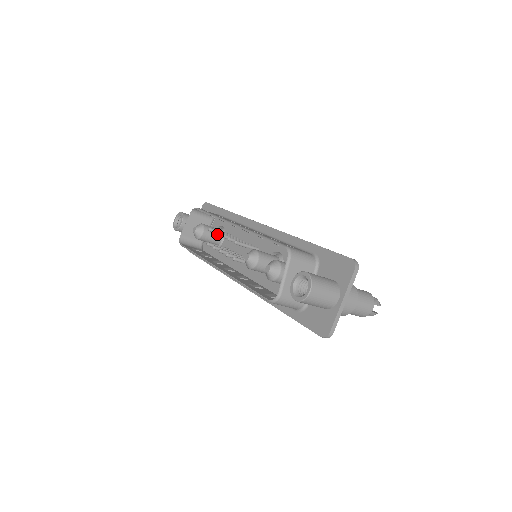
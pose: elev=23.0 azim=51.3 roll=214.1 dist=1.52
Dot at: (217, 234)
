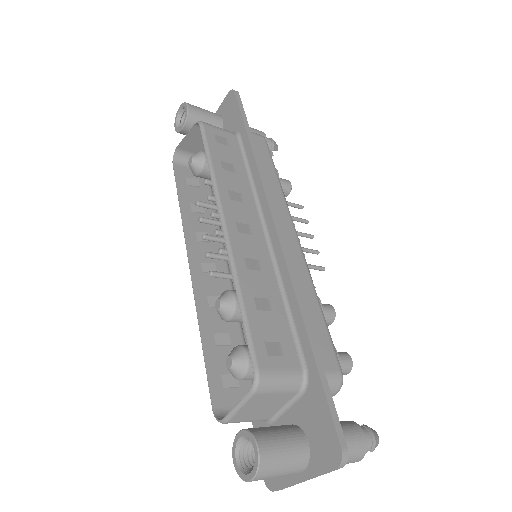
Dot at: (211, 200)
